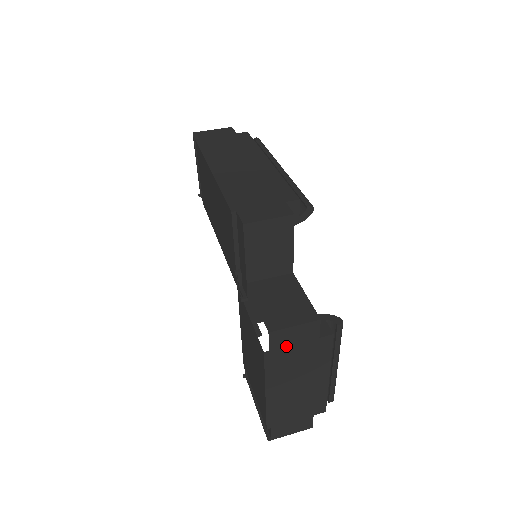
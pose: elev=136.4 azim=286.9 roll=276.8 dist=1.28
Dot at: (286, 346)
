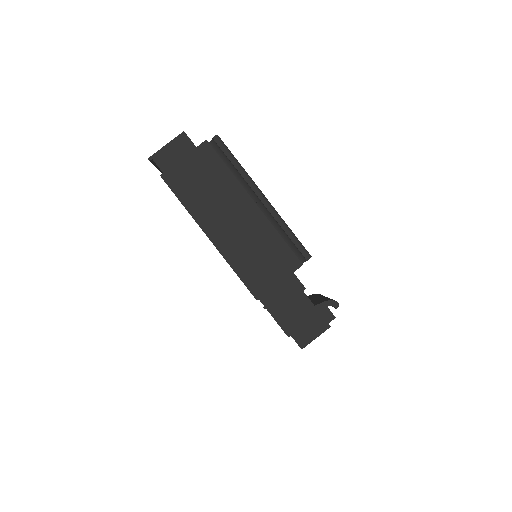
Dot at: occluded
